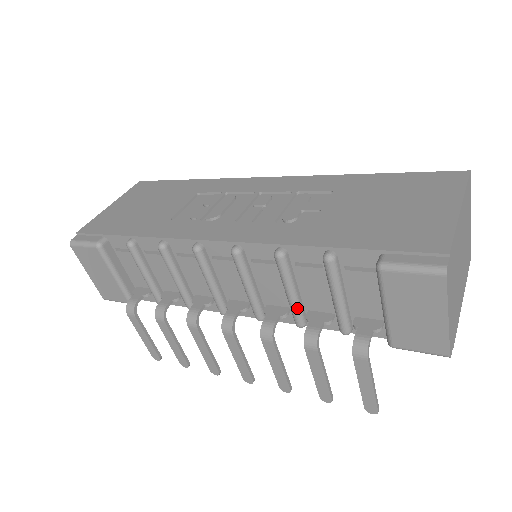
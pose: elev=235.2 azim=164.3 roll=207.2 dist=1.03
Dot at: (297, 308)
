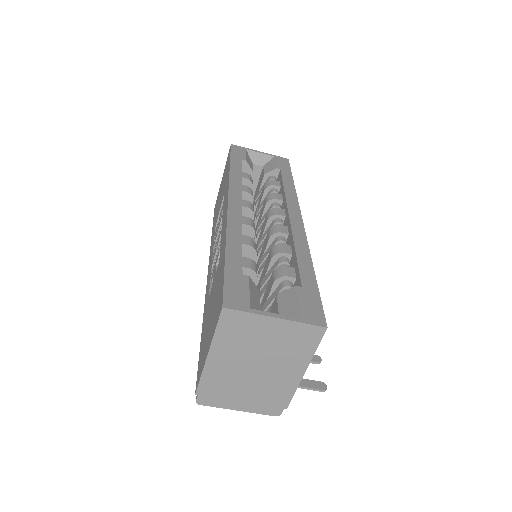
Dot at: occluded
